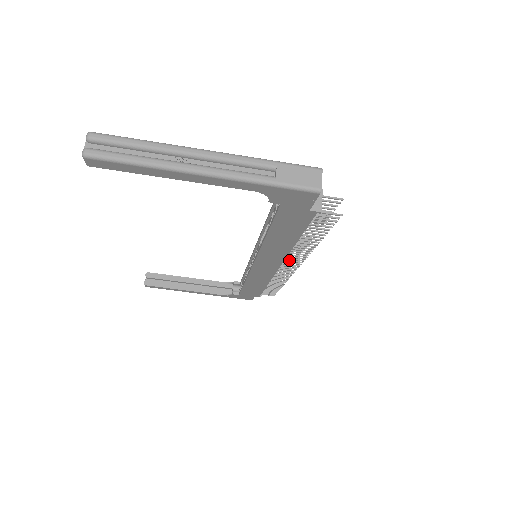
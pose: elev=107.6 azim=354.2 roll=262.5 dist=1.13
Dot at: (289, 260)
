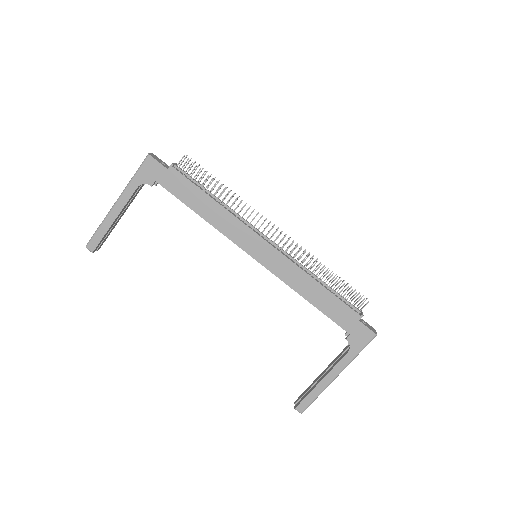
Dot at: (258, 228)
